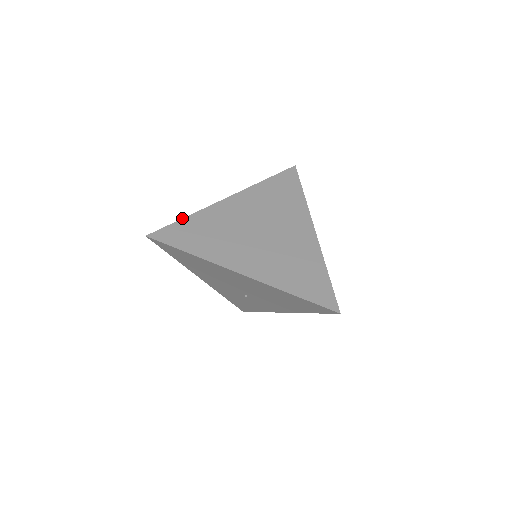
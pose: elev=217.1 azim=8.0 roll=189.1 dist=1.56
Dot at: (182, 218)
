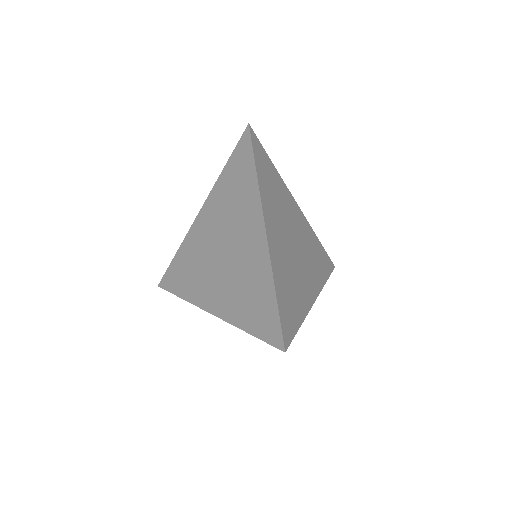
Dot at: (174, 256)
